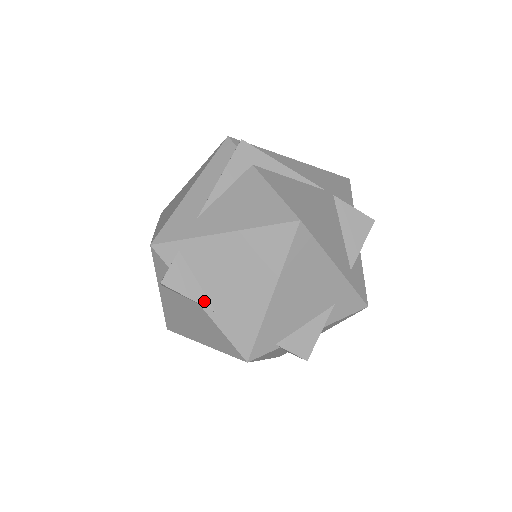
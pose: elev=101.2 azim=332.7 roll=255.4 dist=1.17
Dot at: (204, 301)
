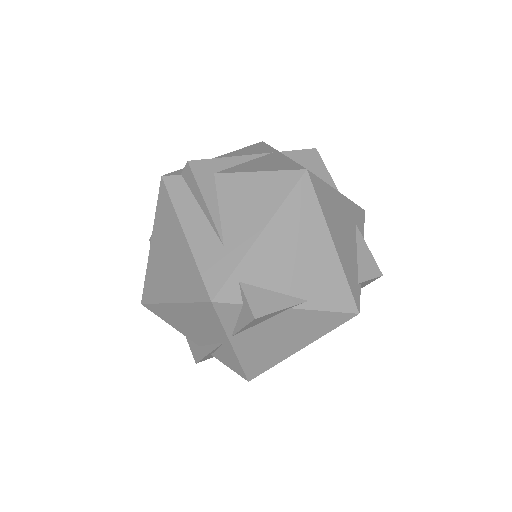
Dot at: (293, 301)
